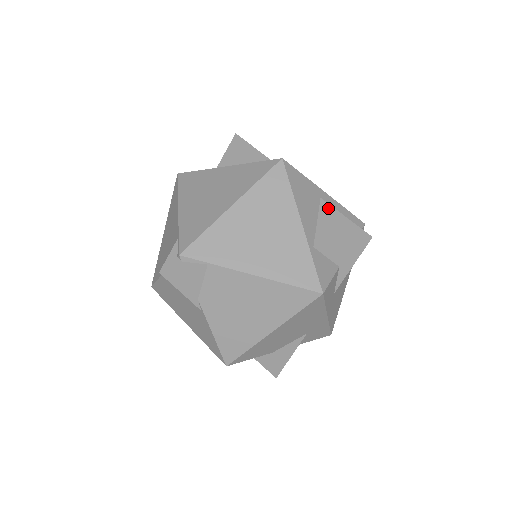
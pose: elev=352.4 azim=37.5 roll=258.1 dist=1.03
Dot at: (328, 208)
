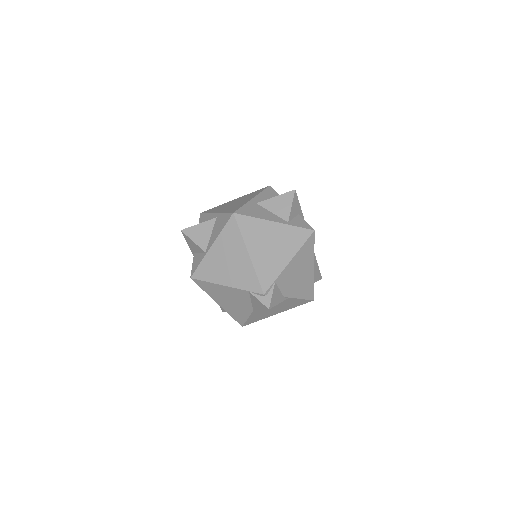
Dot at: (266, 203)
